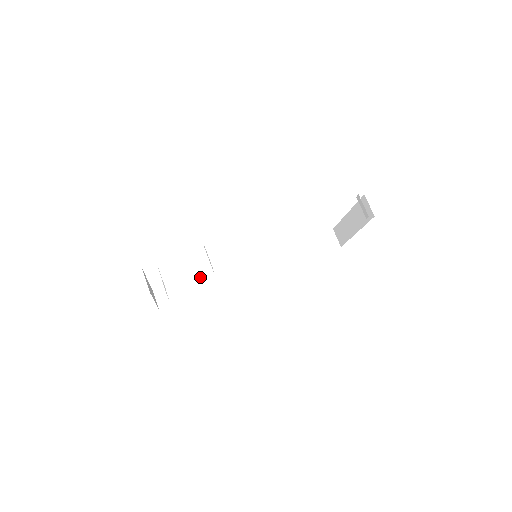
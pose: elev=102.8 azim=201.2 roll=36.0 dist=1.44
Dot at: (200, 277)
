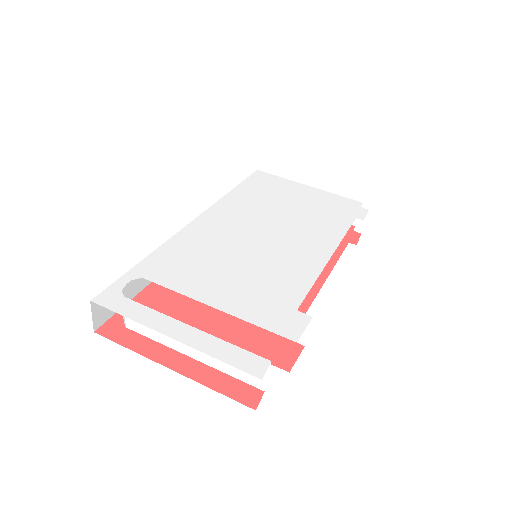
Dot at: (149, 258)
